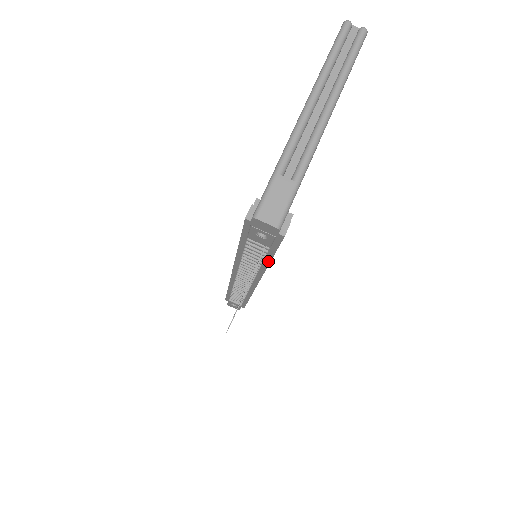
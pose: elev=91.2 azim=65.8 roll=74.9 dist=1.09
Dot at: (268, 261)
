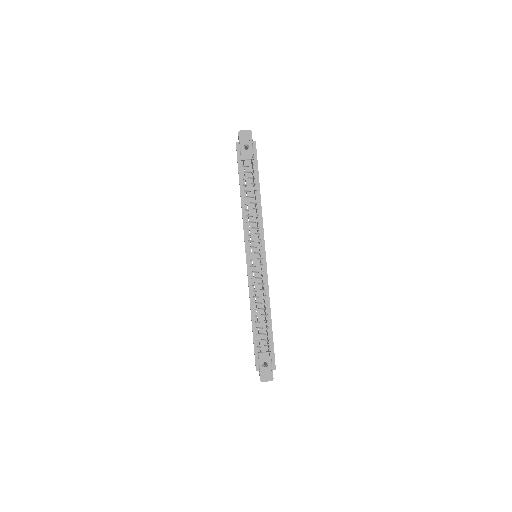
Dot at: (259, 189)
